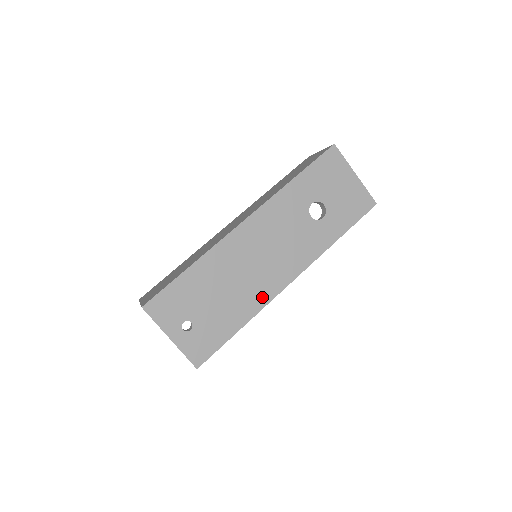
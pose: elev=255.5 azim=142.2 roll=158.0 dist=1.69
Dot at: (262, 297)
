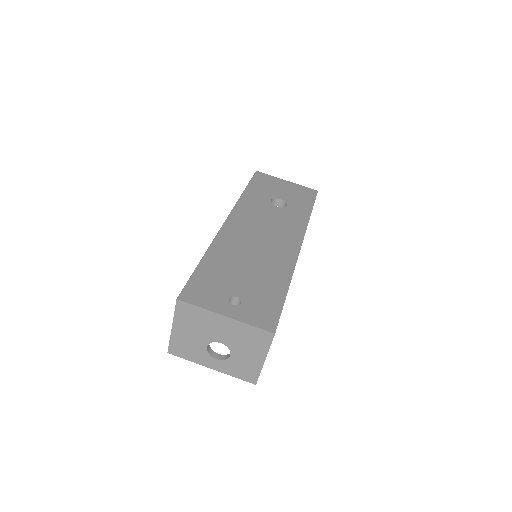
Dot at: (286, 262)
